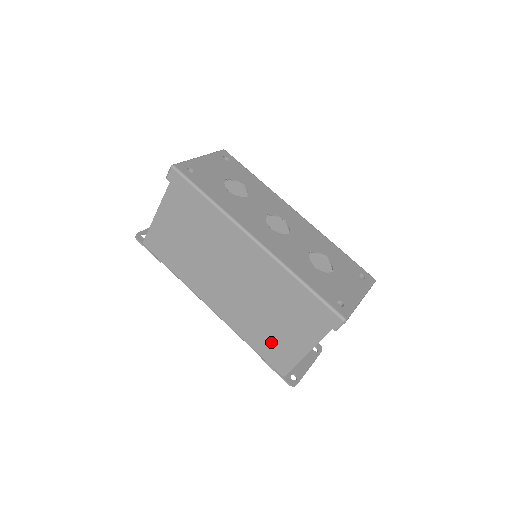
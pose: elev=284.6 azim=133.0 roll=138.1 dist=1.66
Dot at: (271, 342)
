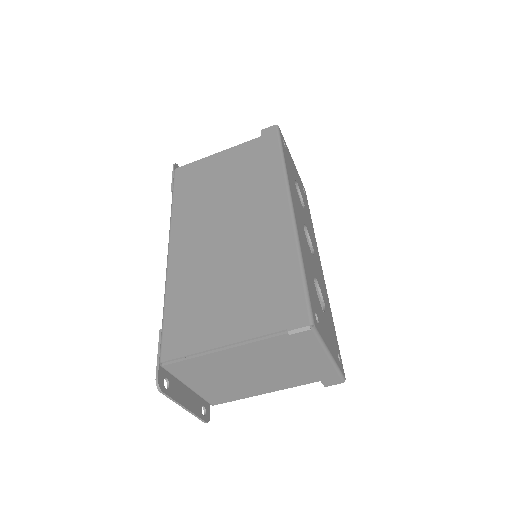
Dot at: (194, 313)
